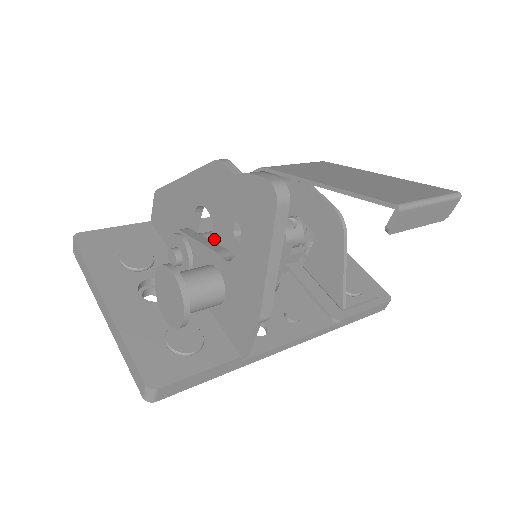
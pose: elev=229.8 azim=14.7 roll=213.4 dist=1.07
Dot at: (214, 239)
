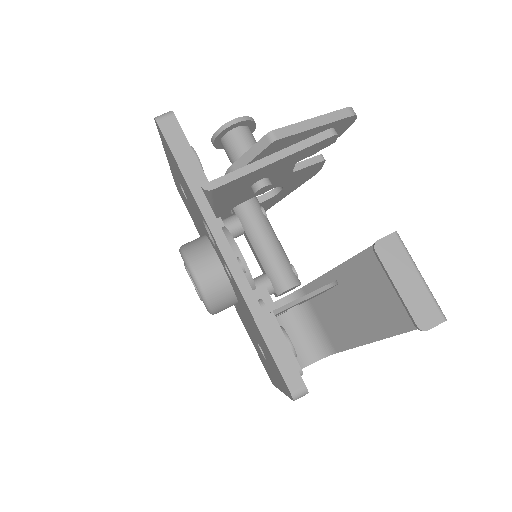
Dot at: occluded
